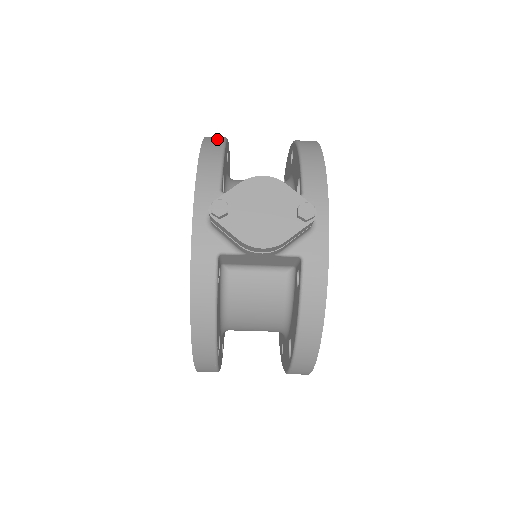
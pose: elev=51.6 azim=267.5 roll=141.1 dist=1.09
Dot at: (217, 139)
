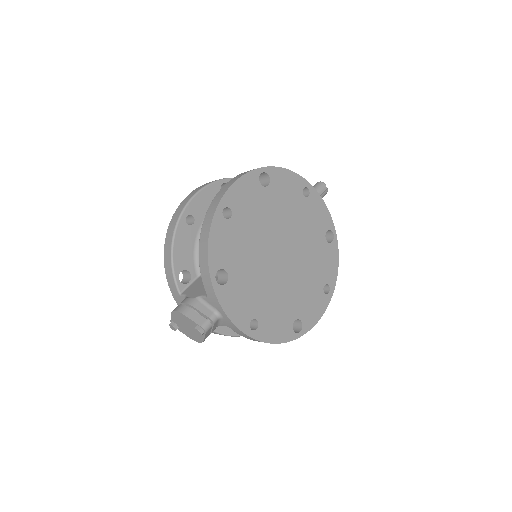
Dot at: (170, 236)
